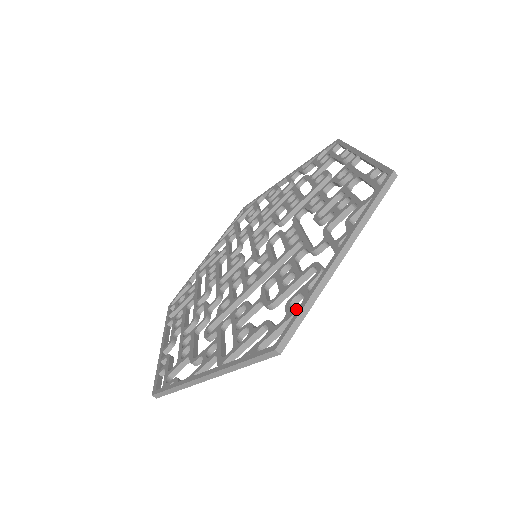
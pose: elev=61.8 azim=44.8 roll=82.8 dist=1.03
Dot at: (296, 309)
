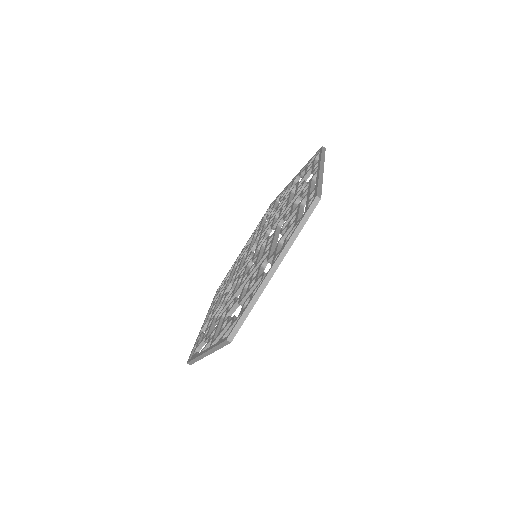
Dot at: (243, 310)
